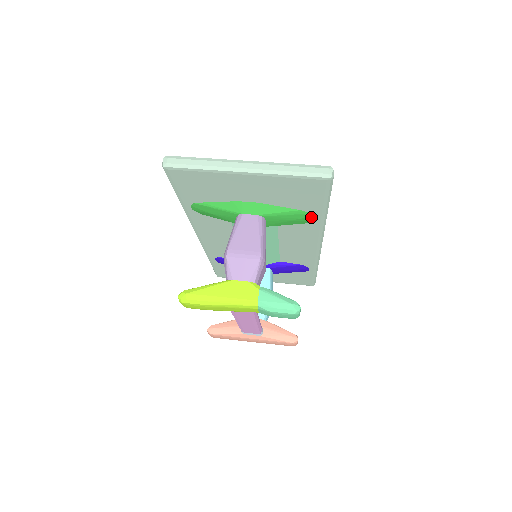
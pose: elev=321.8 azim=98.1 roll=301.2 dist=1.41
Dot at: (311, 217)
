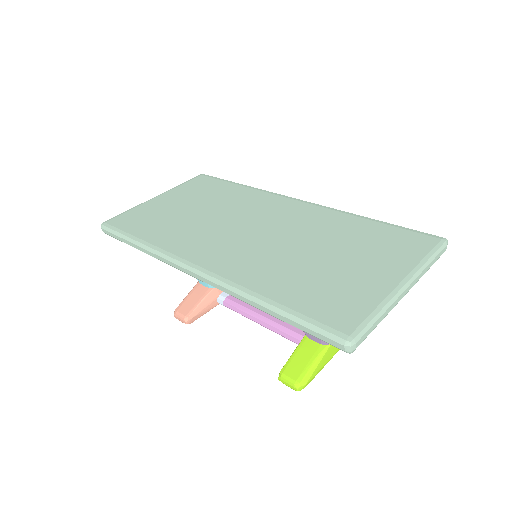
Dot at: occluded
